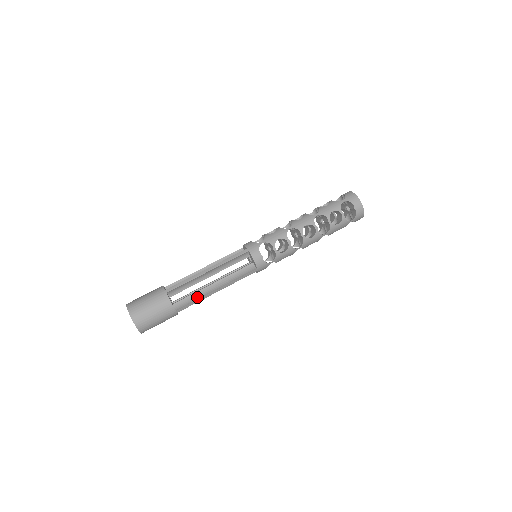
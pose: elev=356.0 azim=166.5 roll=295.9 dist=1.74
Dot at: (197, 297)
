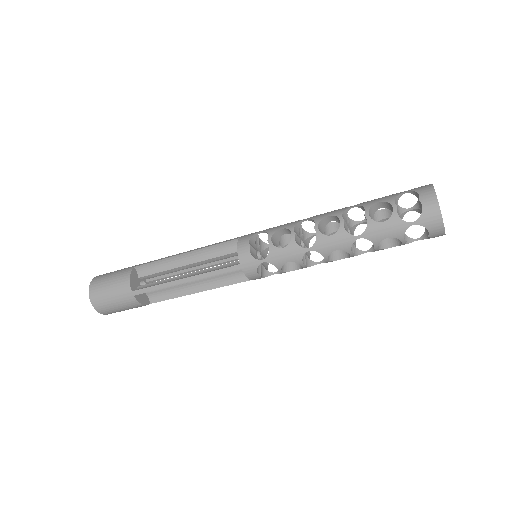
Dot at: (161, 283)
